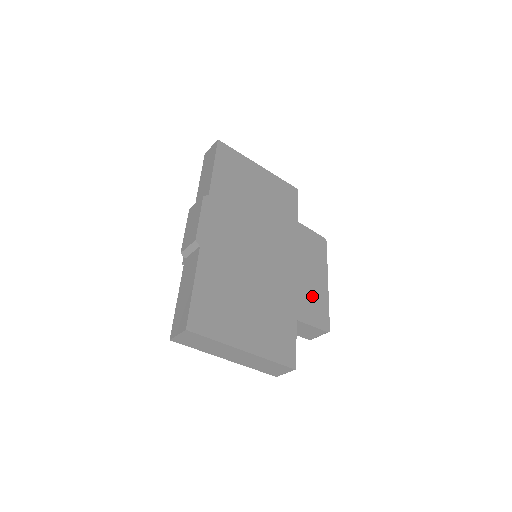
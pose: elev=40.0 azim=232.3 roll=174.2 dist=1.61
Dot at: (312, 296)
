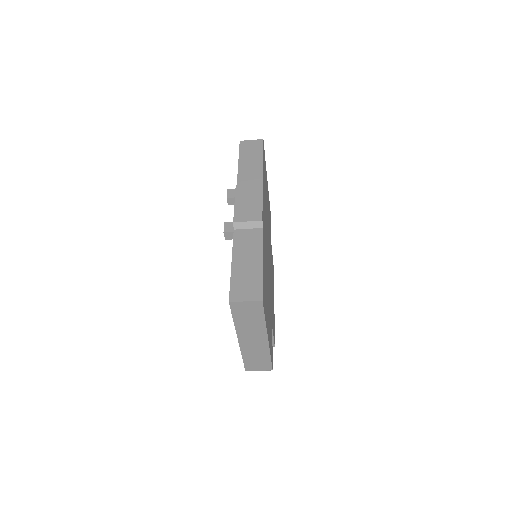
Dot at: occluded
